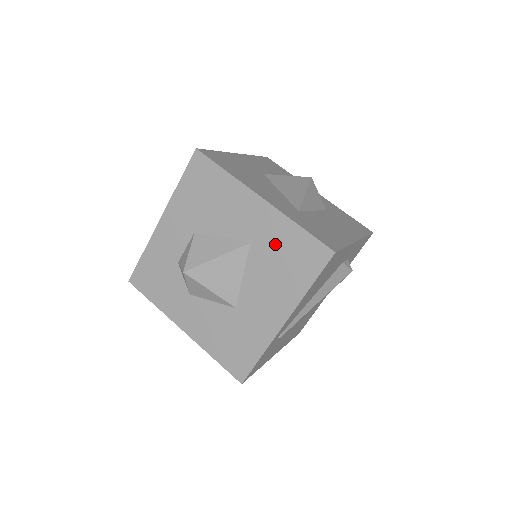
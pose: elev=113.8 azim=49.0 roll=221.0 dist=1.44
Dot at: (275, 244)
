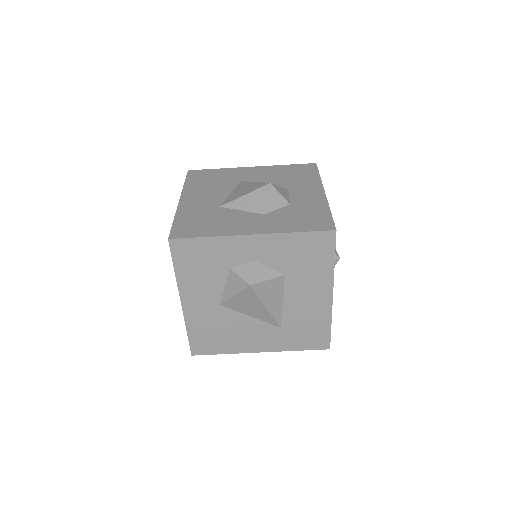
Dot at: occluded
